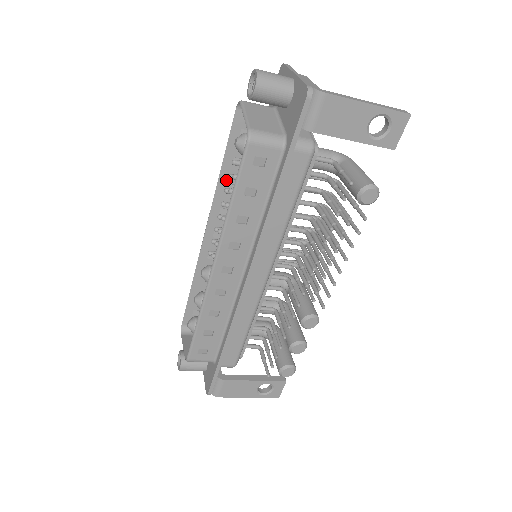
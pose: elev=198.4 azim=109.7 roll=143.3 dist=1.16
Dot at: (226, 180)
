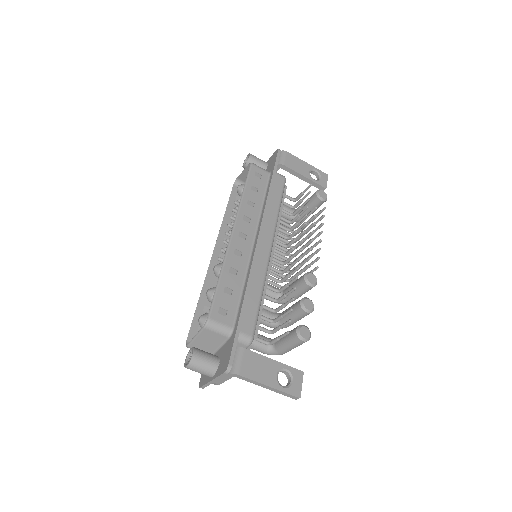
Dot at: (228, 221)
